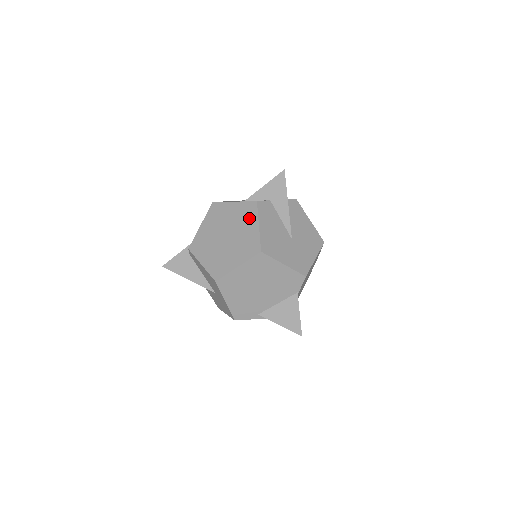
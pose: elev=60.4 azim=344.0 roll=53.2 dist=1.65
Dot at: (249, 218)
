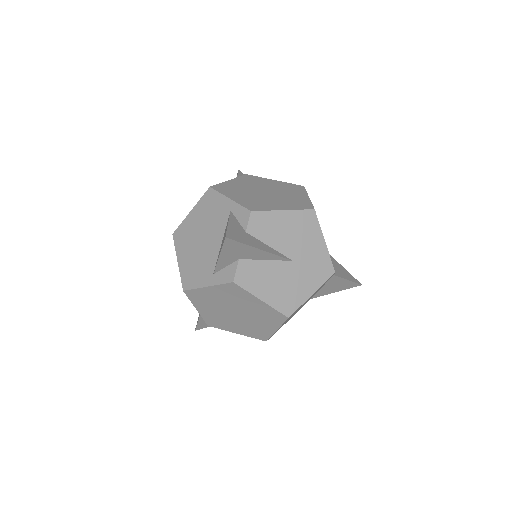
Dot at: (243, 297)
